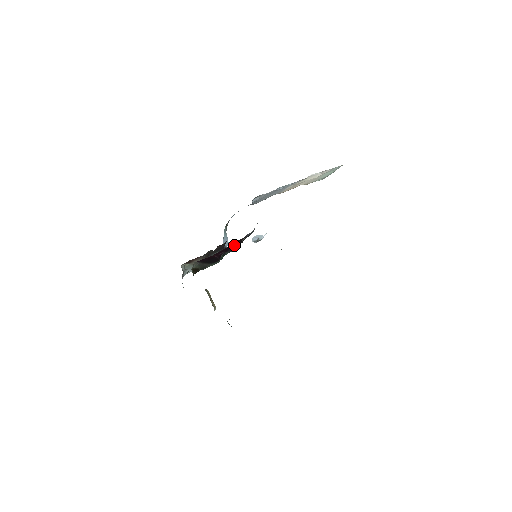
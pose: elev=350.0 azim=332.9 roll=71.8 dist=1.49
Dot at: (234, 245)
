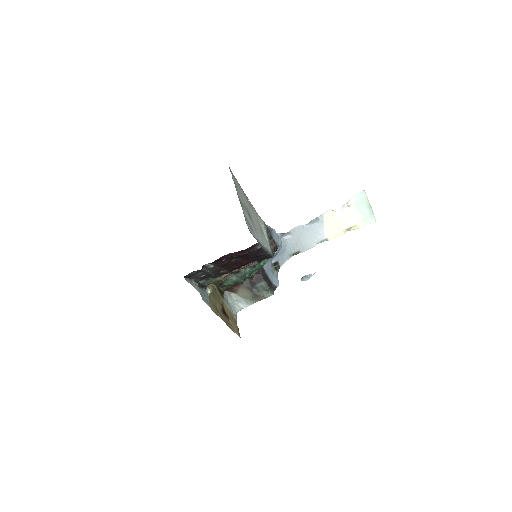
Dot at: occluded
